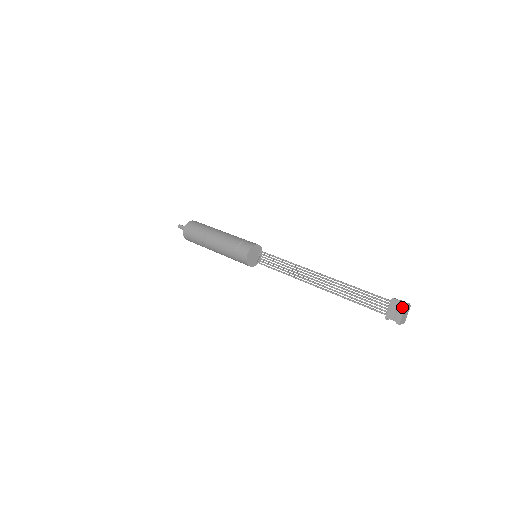
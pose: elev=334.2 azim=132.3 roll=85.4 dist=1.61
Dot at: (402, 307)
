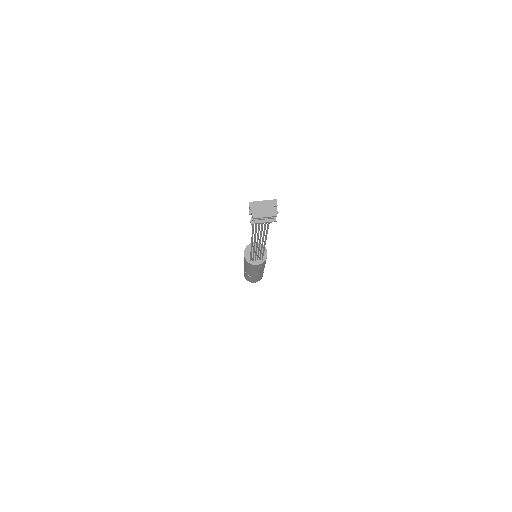
Dot at: (270, 201)
